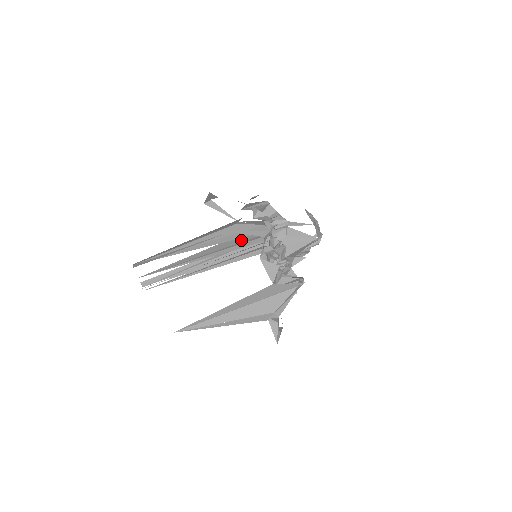
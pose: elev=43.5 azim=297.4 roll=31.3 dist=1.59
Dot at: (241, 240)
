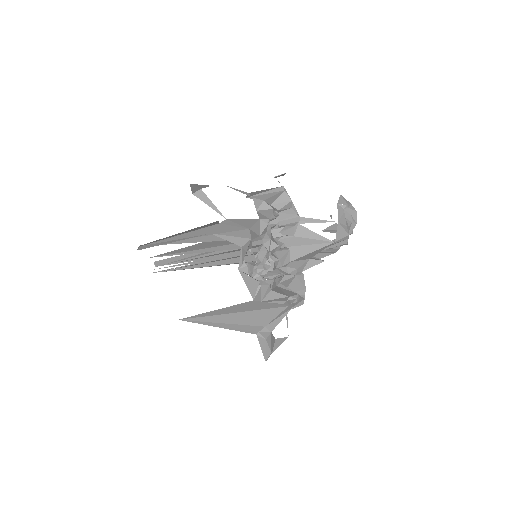
Dot at: occluded
